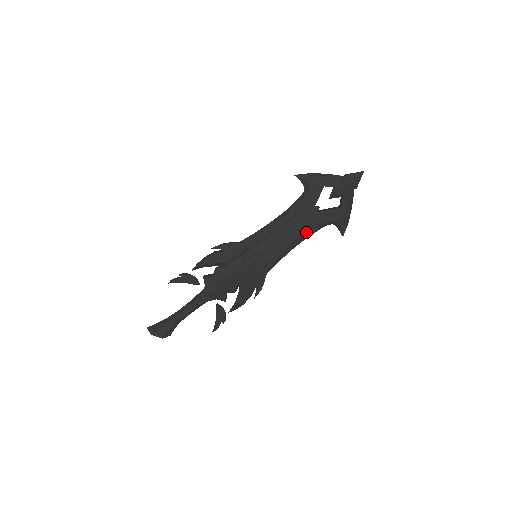
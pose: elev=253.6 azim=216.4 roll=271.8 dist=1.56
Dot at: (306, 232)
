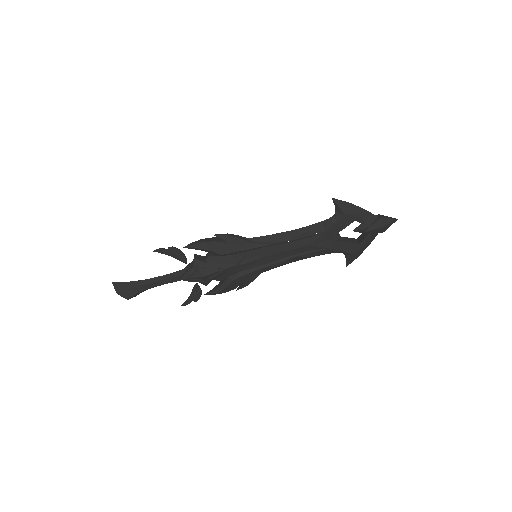
Dot at: (316, 253)
